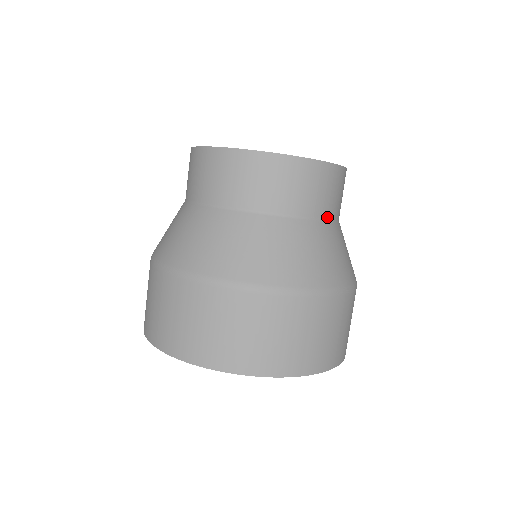
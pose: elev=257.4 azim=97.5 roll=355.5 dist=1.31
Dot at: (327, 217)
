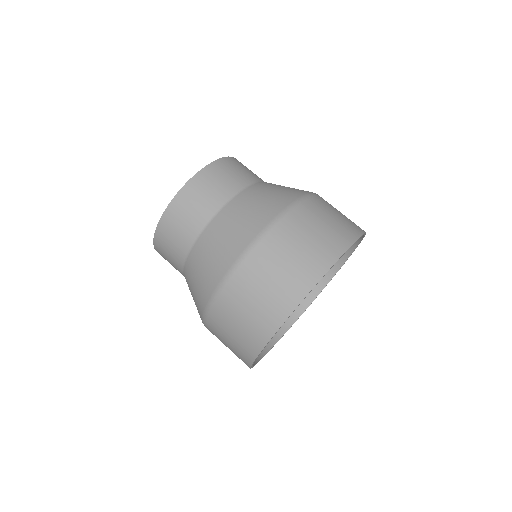
Dot at: (263, 181)
